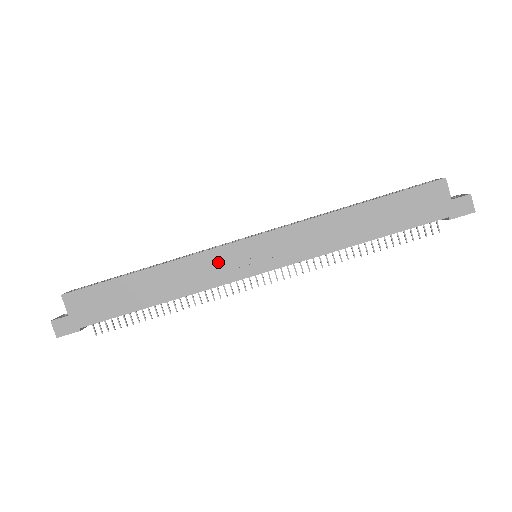
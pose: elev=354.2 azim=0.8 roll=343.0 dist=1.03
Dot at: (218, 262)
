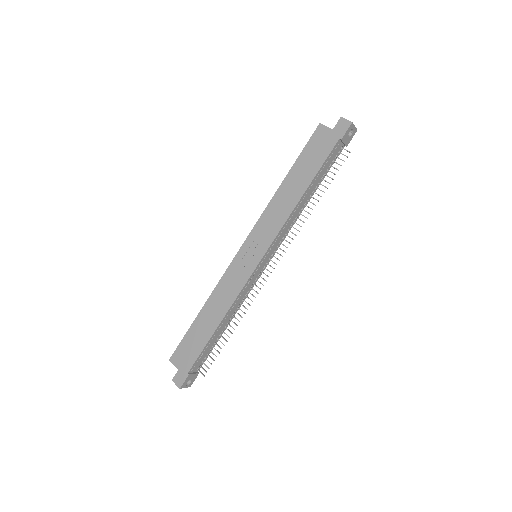
Dot at: (234, 274)
